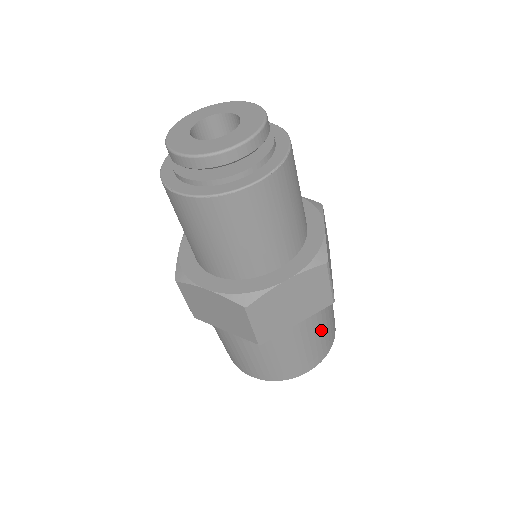
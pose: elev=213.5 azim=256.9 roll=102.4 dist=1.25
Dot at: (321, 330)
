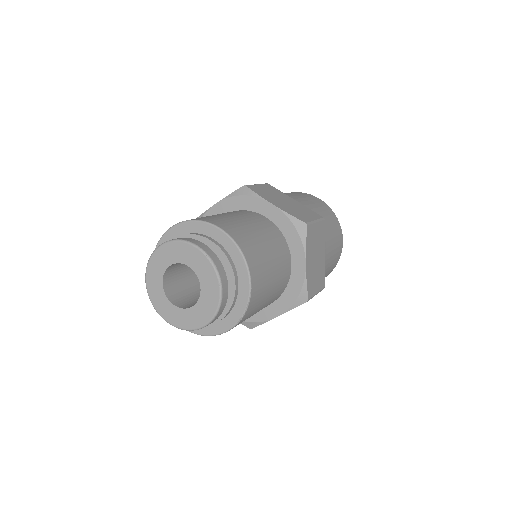
Dot at: occluded
